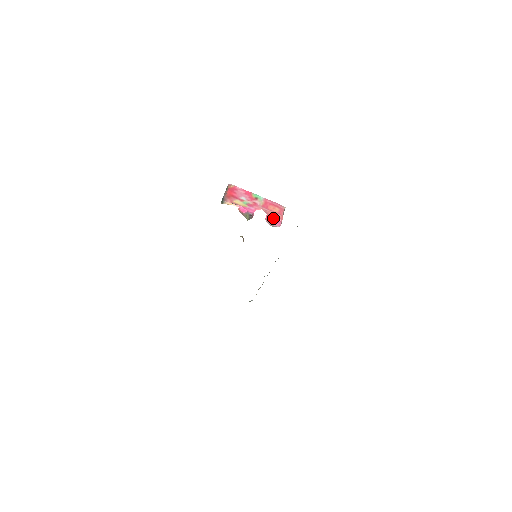
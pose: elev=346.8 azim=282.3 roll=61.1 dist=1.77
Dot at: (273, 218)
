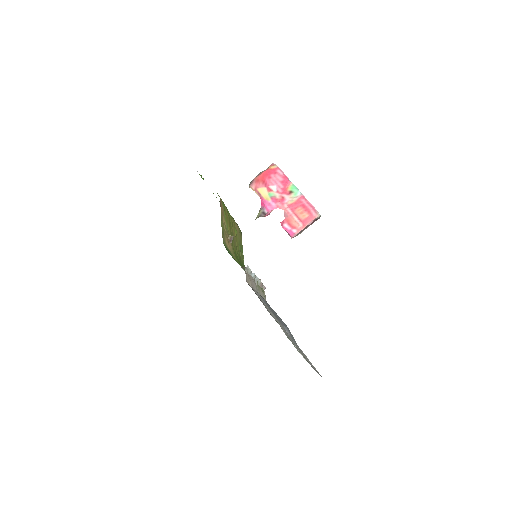
Dot at: (289, 226)
